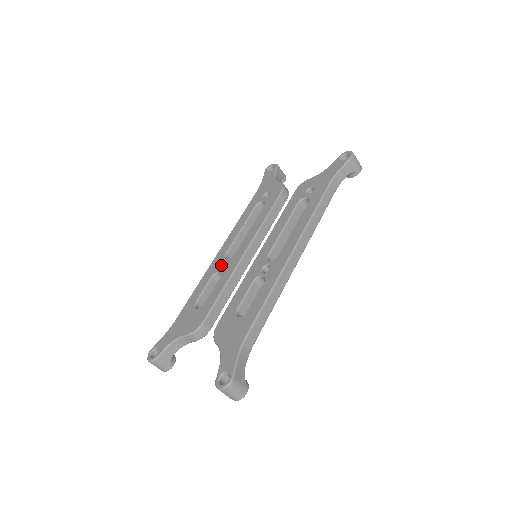
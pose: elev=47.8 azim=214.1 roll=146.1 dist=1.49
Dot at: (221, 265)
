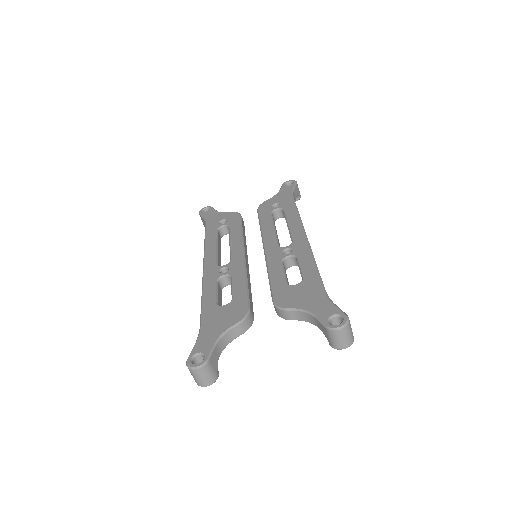
Dot at: (220, 271)
